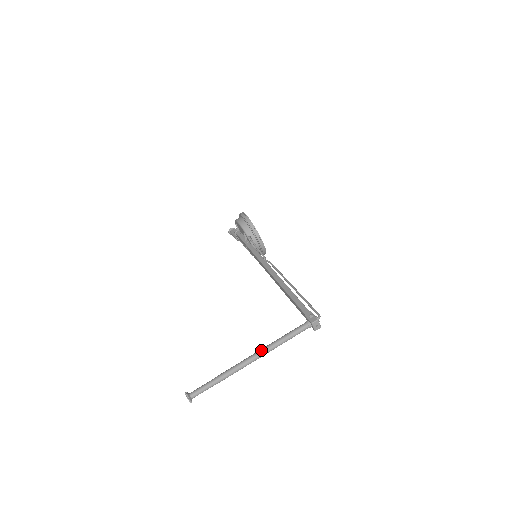
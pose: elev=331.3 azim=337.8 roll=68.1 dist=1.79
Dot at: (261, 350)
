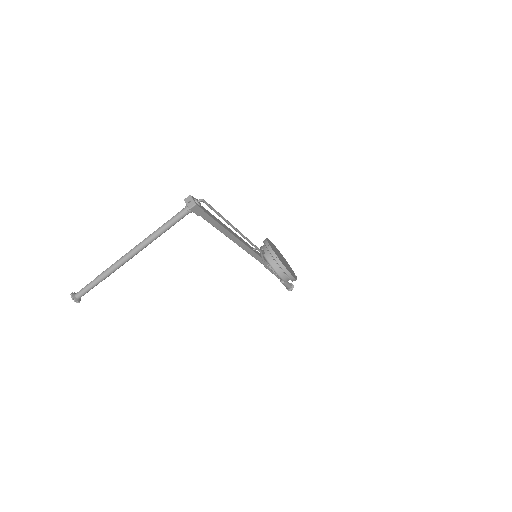
Dot at: (142, 242)
